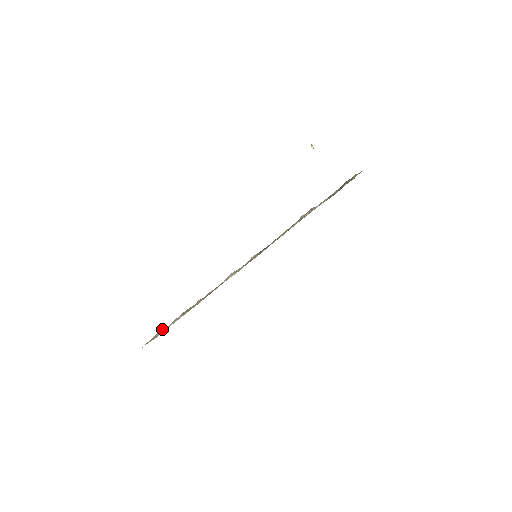
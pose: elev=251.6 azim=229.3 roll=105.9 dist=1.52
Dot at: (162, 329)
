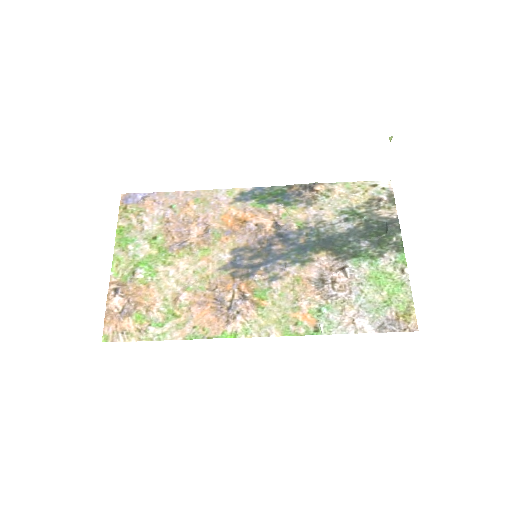
Dot at: (119, 291)
